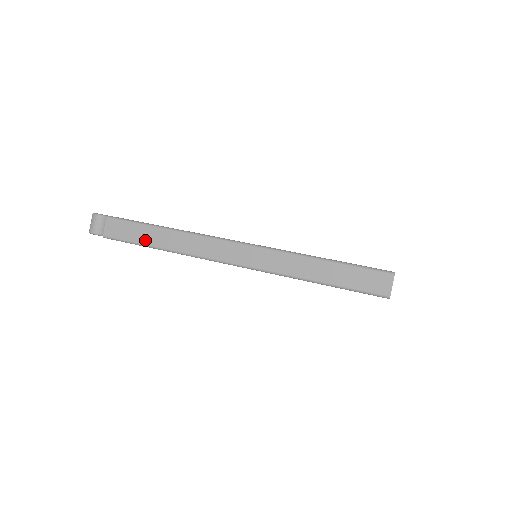
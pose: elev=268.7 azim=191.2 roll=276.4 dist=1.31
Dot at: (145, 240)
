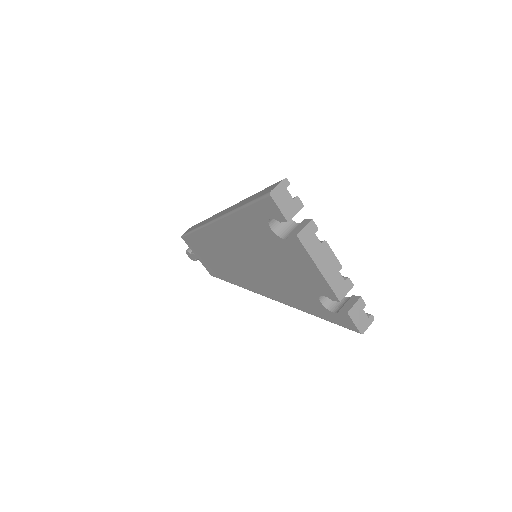
Dot at: (193, 228)
